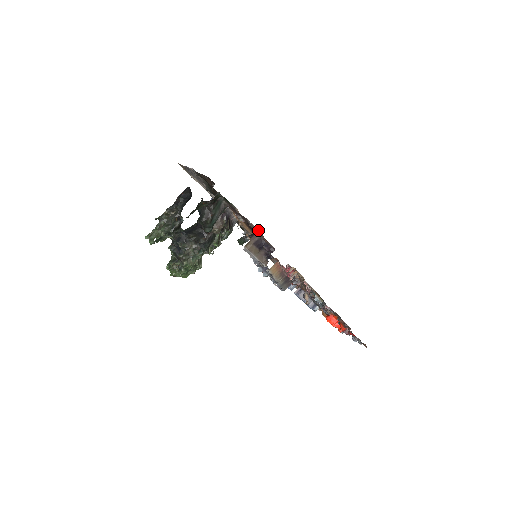
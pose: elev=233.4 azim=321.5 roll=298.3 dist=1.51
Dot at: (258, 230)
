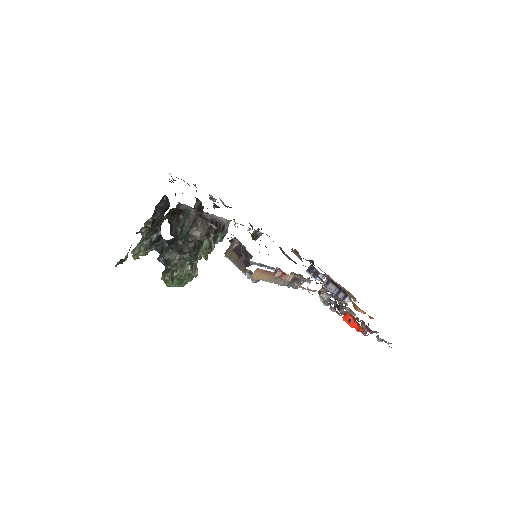
Dot at: (228, 238)
